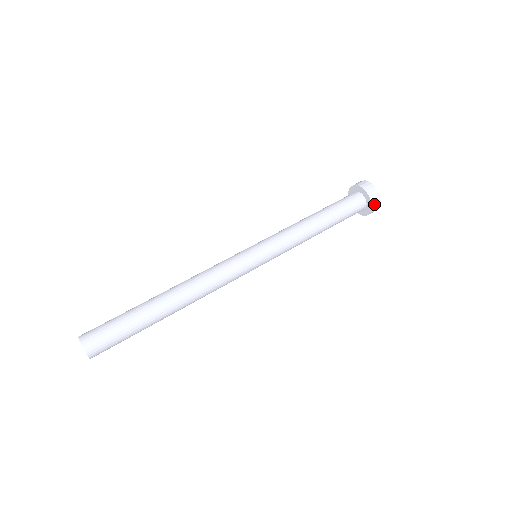
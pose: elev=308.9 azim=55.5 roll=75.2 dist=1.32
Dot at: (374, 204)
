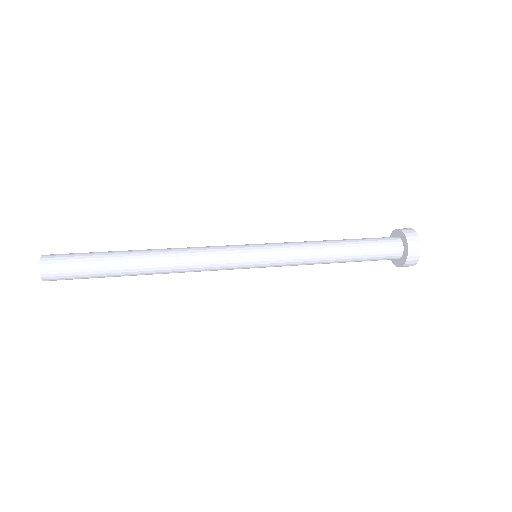
Dot at: (409, 236)
